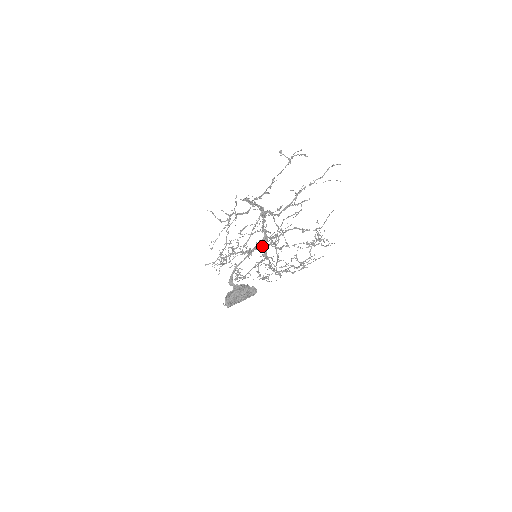
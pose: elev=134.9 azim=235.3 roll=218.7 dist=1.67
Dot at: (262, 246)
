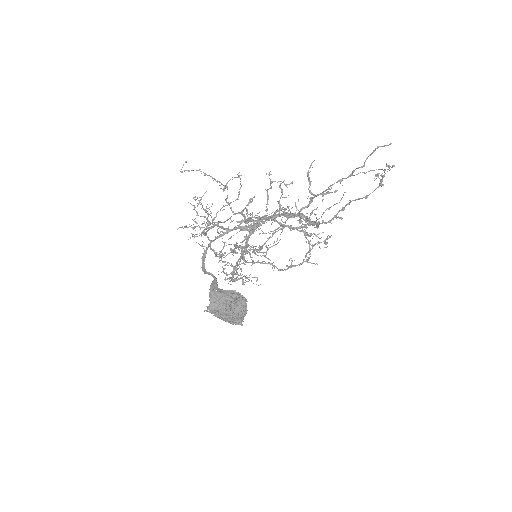
Dot at: (248, 231)
